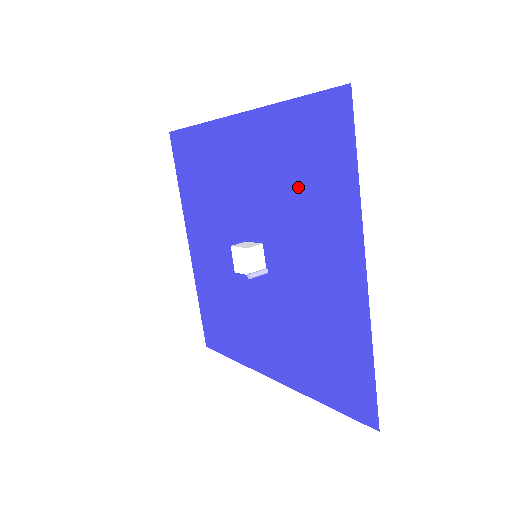
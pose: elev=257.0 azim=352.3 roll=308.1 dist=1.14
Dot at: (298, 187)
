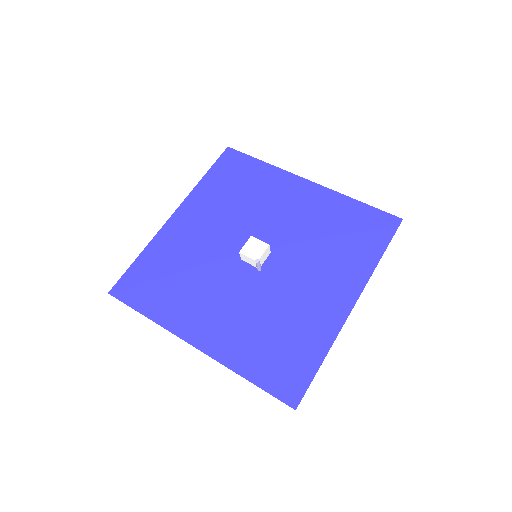
Dot at: (332, 240)
